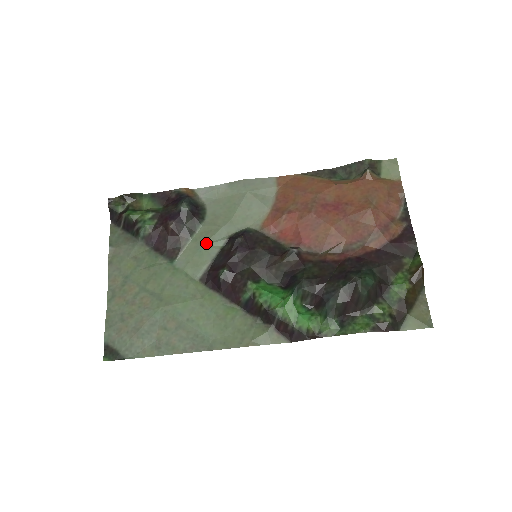
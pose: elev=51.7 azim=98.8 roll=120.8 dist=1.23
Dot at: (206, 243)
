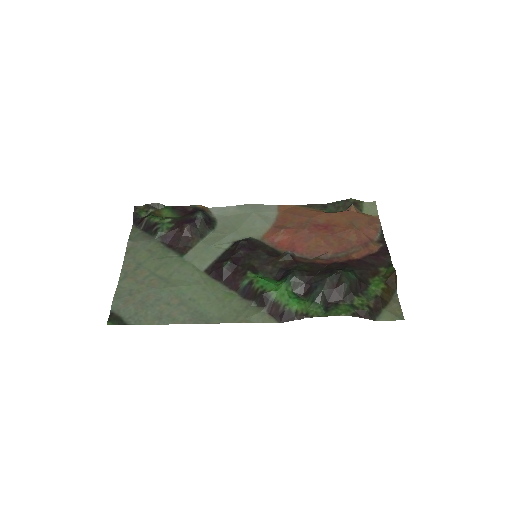
Dot at: (214, 245)
